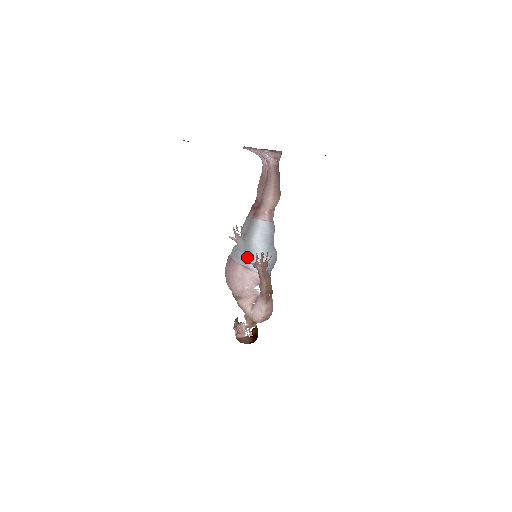
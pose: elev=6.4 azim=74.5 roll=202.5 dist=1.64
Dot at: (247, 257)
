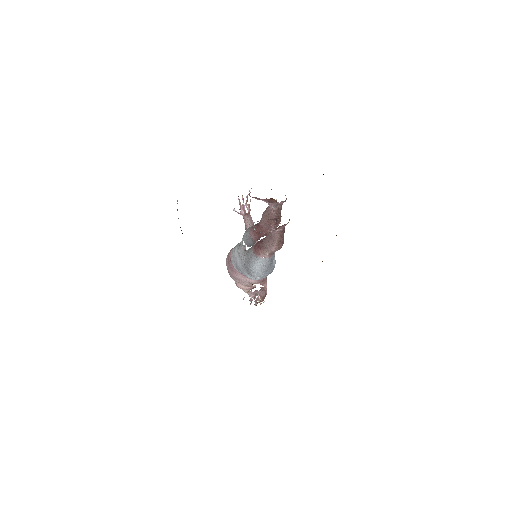
Dot at: (246, 272)
